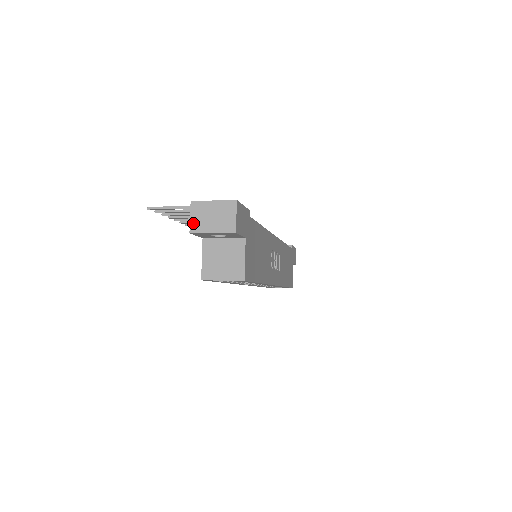
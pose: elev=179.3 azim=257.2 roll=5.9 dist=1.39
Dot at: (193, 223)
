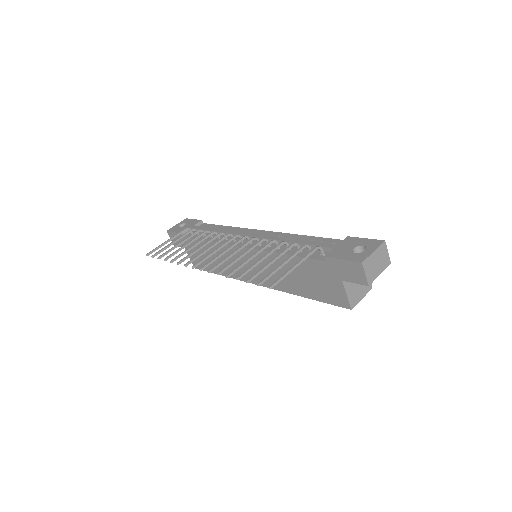
Dot at: (369, 277)
